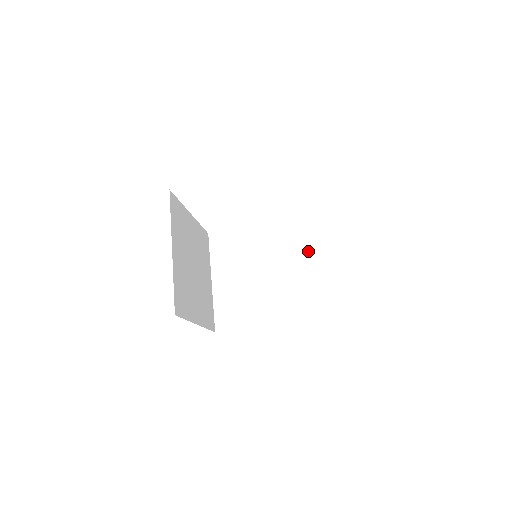
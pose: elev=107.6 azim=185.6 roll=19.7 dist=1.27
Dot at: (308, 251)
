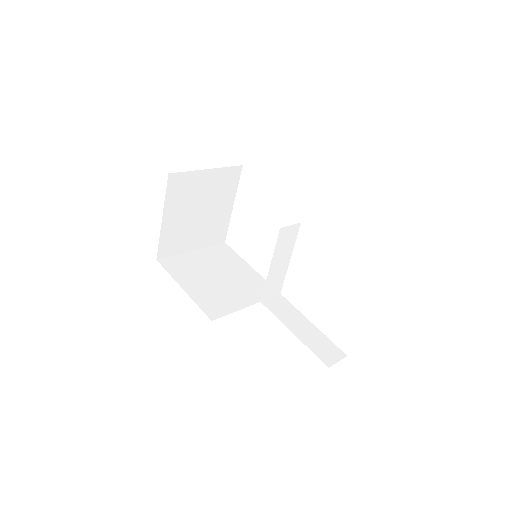
Dot at: occluded
